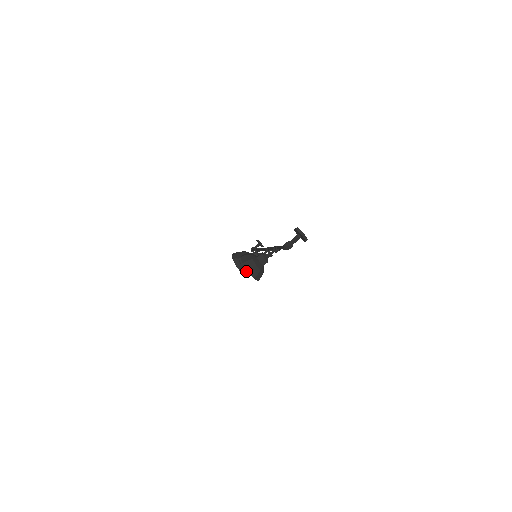
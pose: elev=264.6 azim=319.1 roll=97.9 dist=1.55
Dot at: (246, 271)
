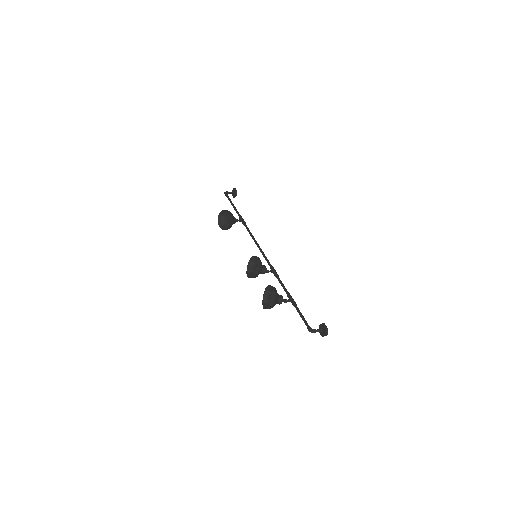
Dot at: (251, 277)
